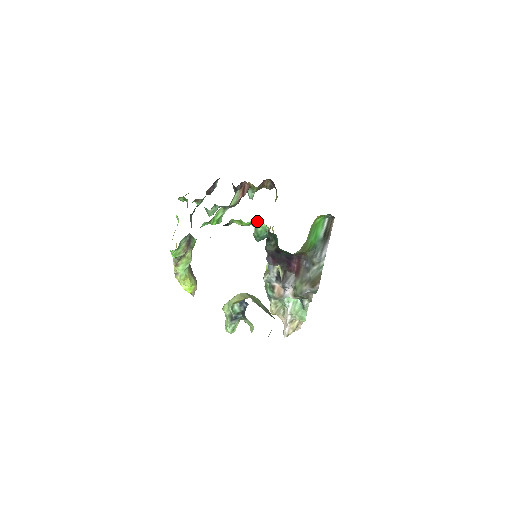
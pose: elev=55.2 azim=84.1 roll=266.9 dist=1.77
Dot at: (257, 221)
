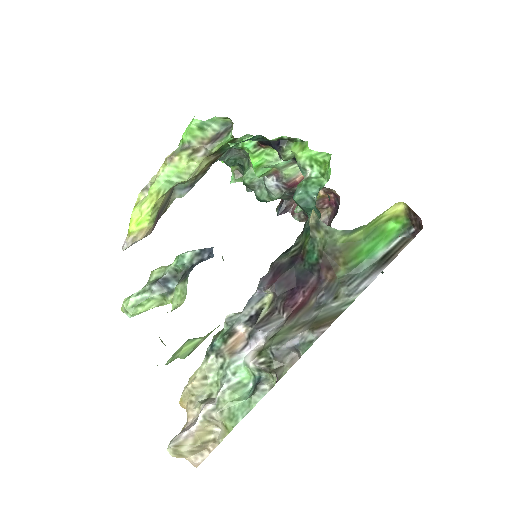
Dot at: (319, 167)
